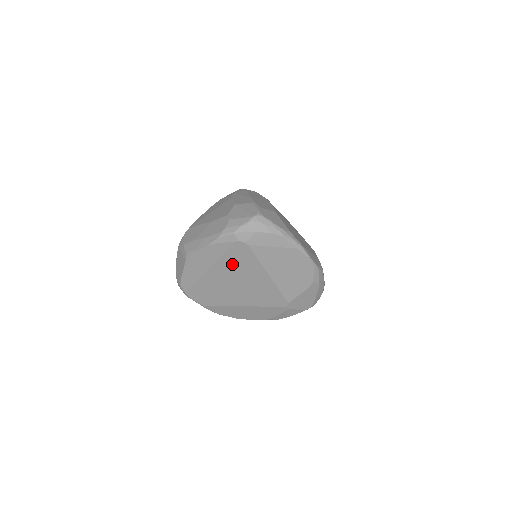
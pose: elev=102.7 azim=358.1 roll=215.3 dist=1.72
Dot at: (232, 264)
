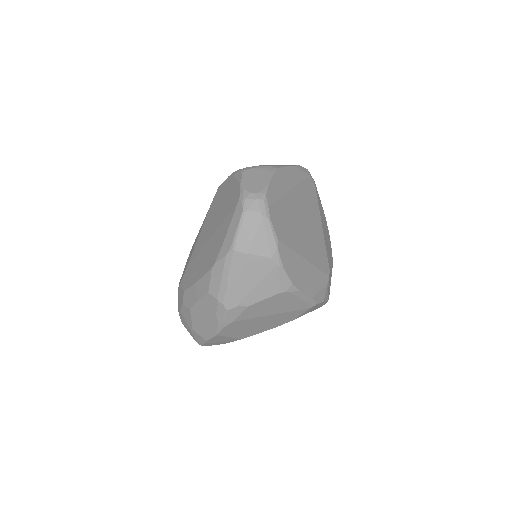
Dot at: (305, 197)
